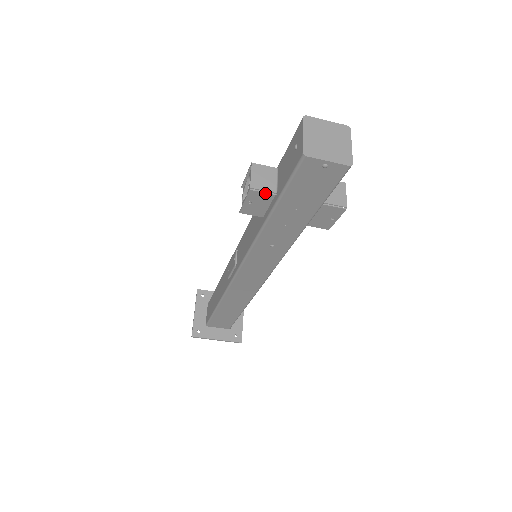
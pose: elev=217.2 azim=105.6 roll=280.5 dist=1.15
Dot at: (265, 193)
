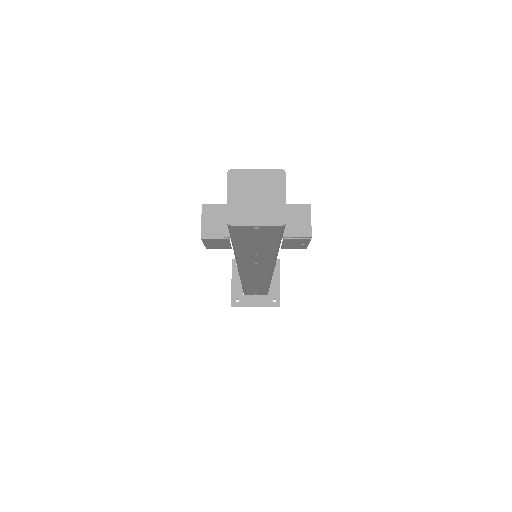
Dot at: (218, 239)
